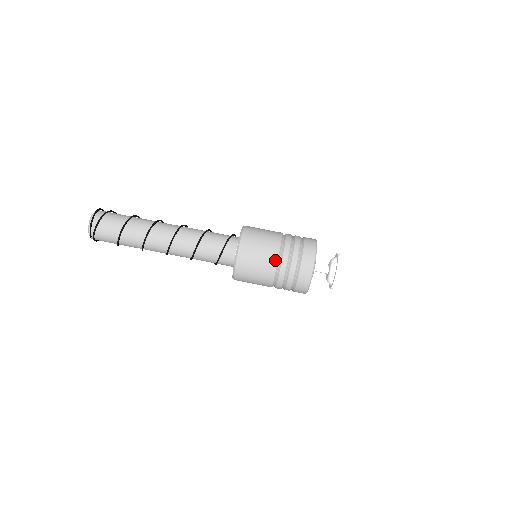
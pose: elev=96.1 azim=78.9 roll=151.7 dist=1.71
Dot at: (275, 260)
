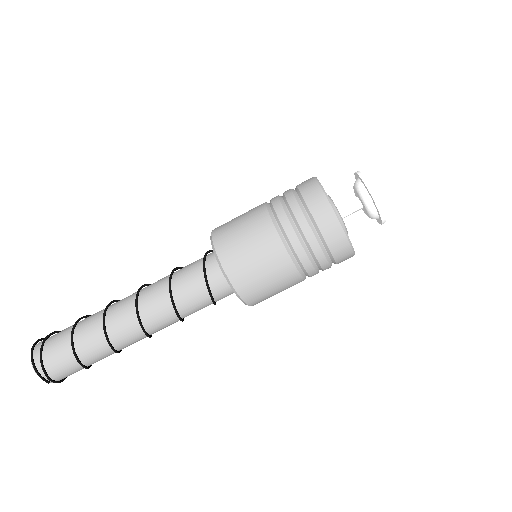
Dot at: (278, 243)
